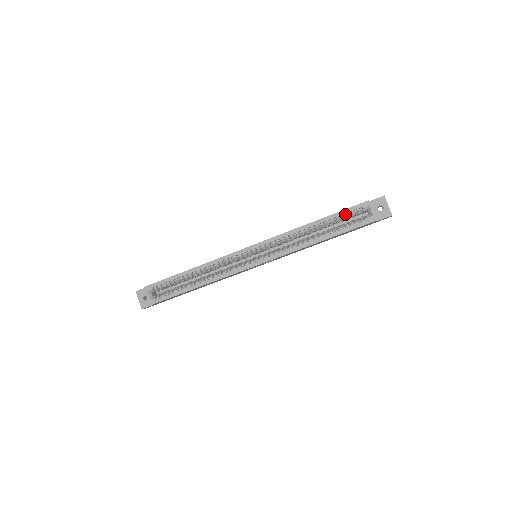
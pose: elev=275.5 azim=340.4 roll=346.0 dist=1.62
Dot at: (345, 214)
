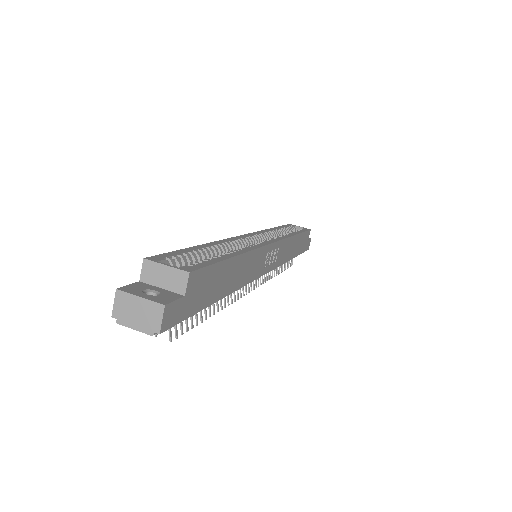
Dot at: (287, 228)
